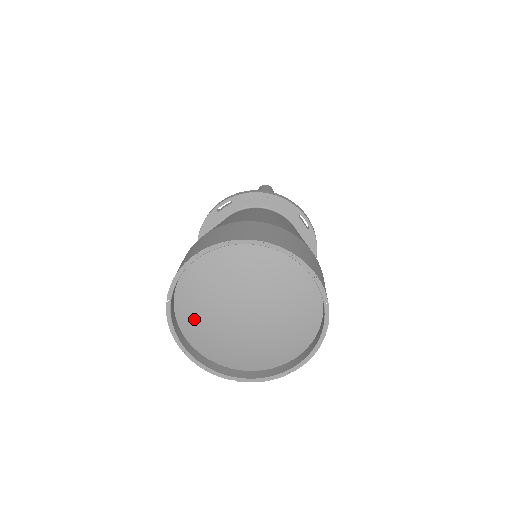
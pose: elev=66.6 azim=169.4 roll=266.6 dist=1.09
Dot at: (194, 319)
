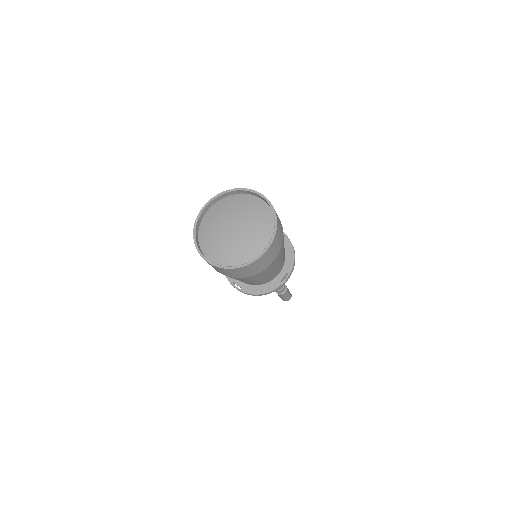
Dot at: (210, 244)
